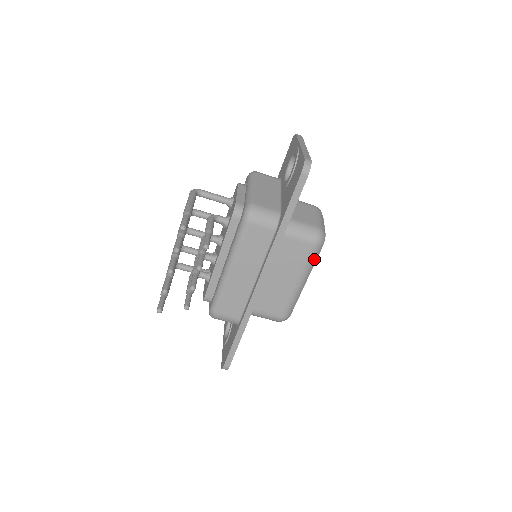
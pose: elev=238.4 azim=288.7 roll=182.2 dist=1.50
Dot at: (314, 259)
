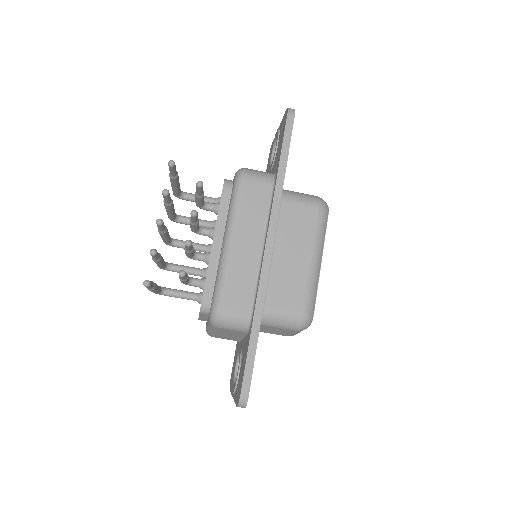
Dot at: (323, 229)
